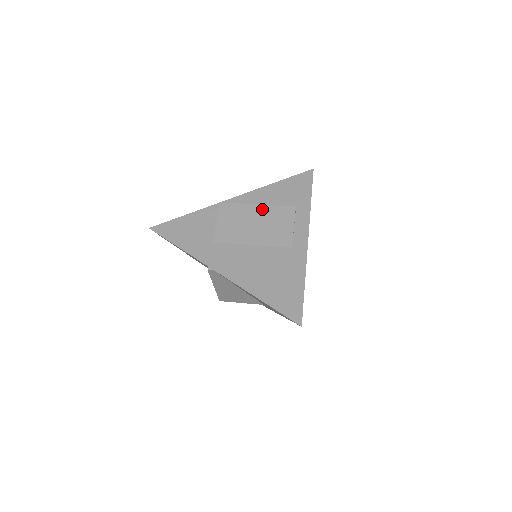
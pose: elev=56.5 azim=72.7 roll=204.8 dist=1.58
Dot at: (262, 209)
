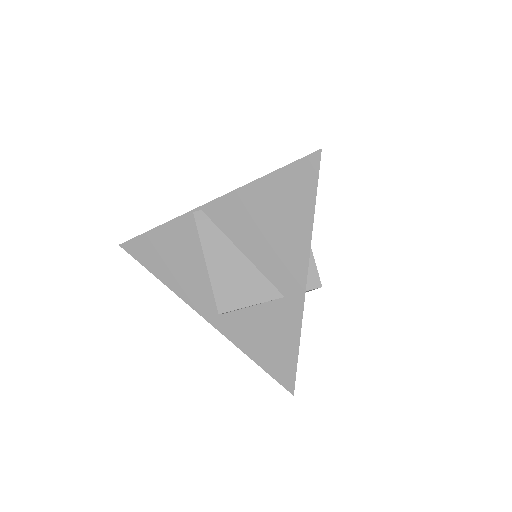
Dot at: occluded
